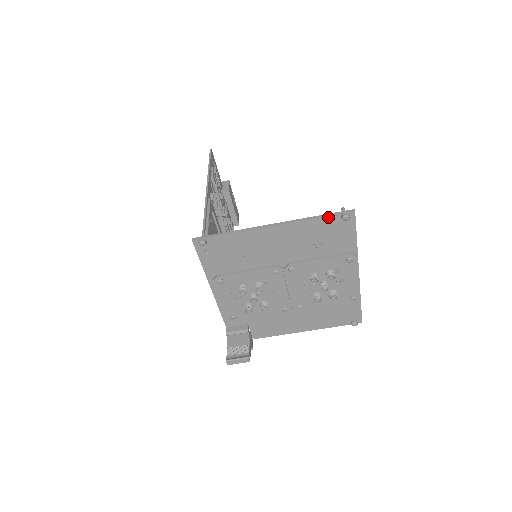
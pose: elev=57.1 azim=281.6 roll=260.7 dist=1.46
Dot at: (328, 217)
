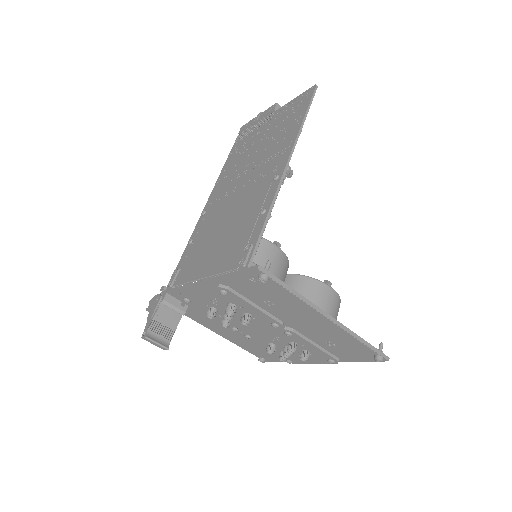
Dot at: (370, 349)
